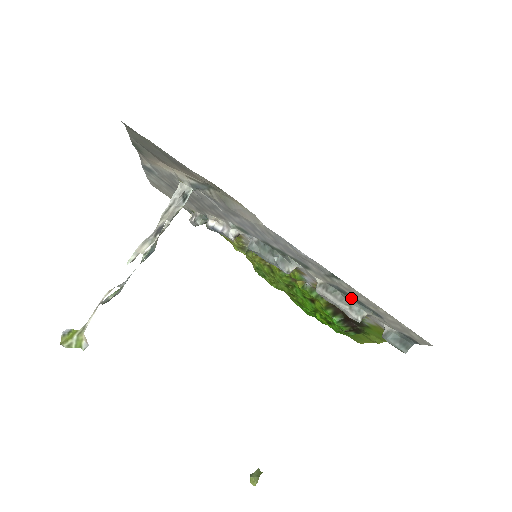
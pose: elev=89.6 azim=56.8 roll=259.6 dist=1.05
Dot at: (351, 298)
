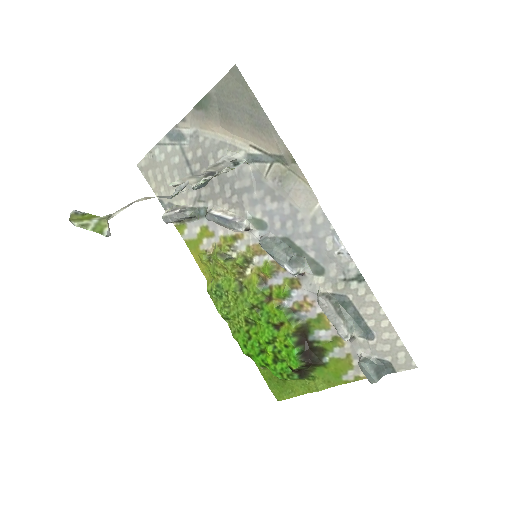
Dot at: (350, 312)
